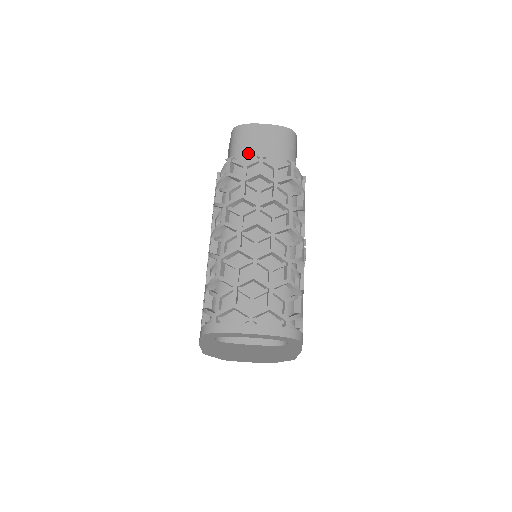
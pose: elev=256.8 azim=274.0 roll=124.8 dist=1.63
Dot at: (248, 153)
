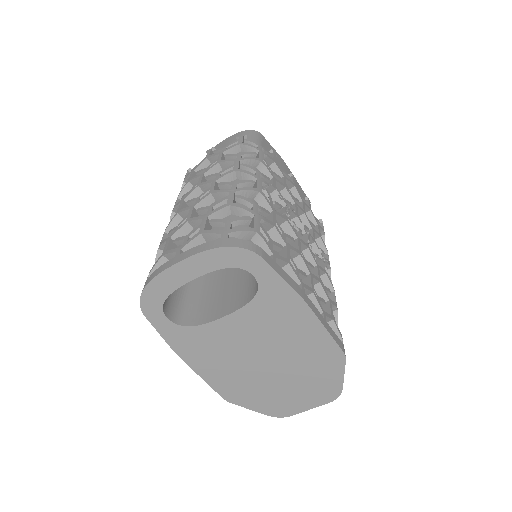
Dot at: occluded
